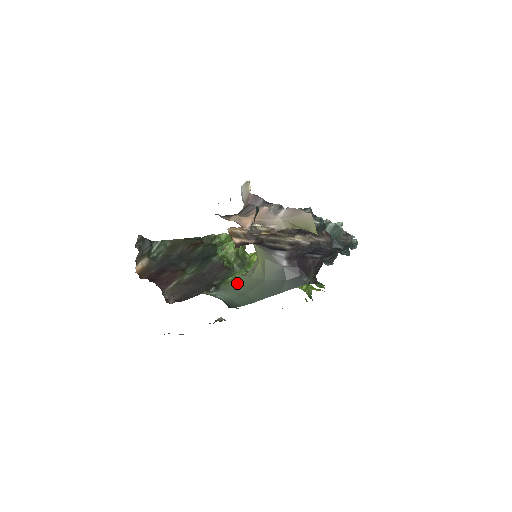
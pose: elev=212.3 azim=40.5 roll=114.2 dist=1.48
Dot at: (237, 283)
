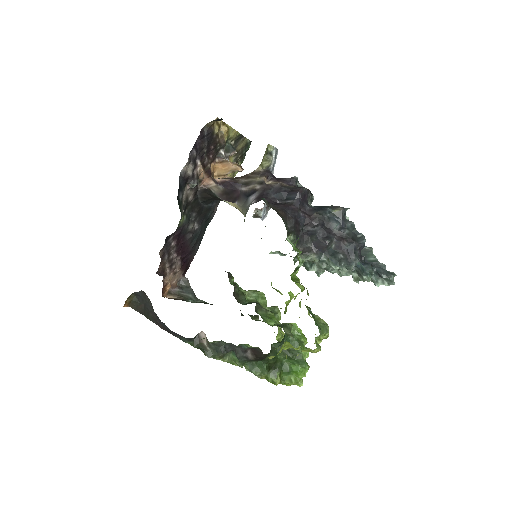
Dot at: occluded
